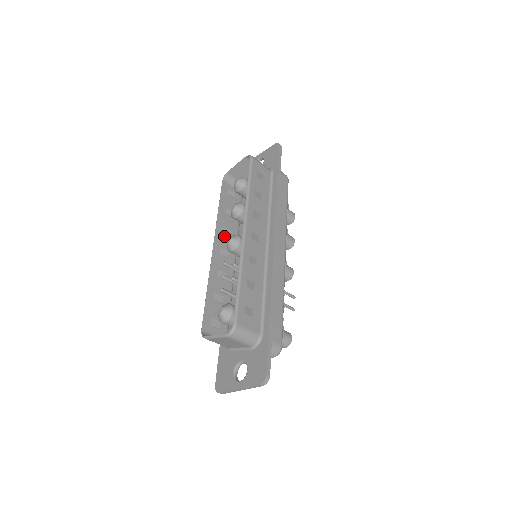
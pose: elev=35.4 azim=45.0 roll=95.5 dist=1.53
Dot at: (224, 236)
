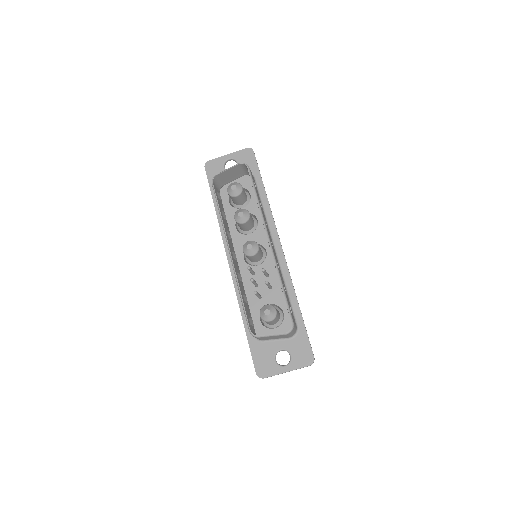
Dot at: (229, 239)
